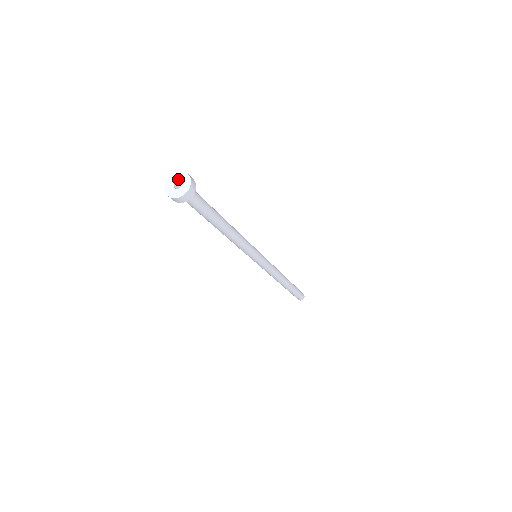
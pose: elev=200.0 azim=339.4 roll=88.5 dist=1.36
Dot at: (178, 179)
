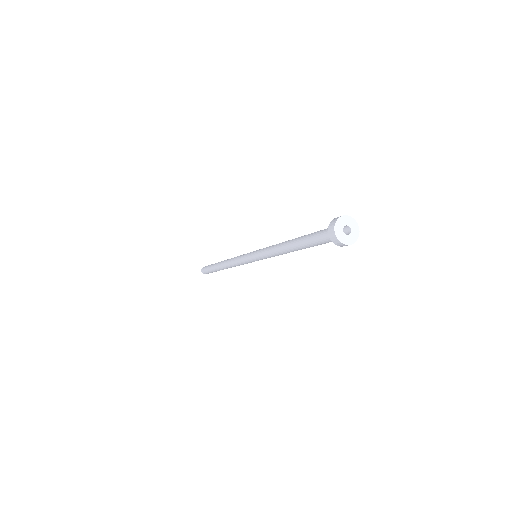
Dot at: (350, 225)
